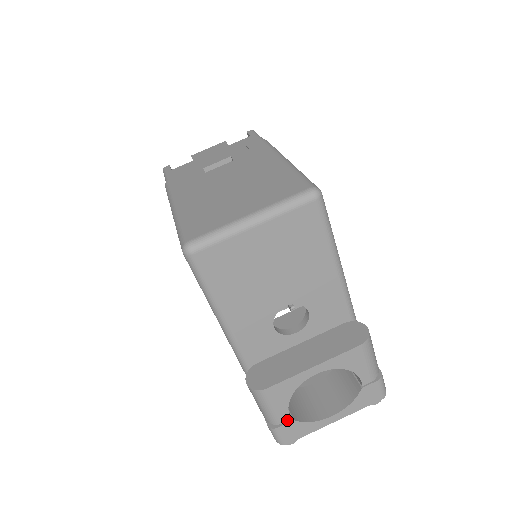
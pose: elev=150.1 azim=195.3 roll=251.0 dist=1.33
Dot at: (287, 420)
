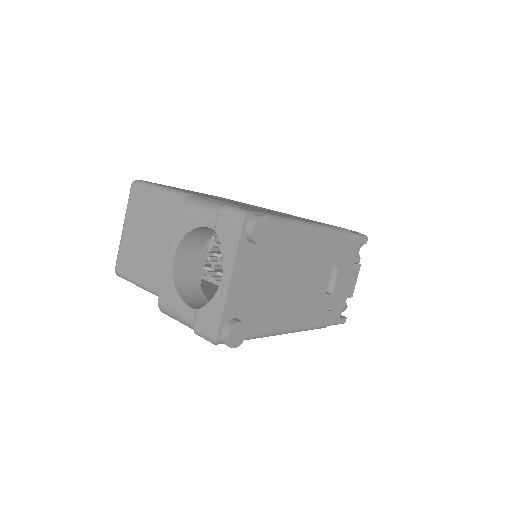
Dot at: (194, 314)
